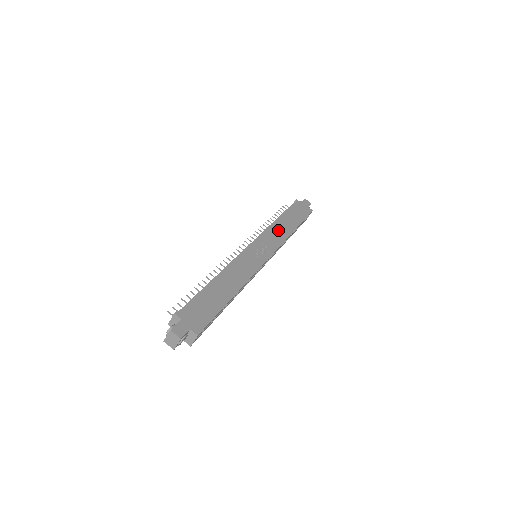
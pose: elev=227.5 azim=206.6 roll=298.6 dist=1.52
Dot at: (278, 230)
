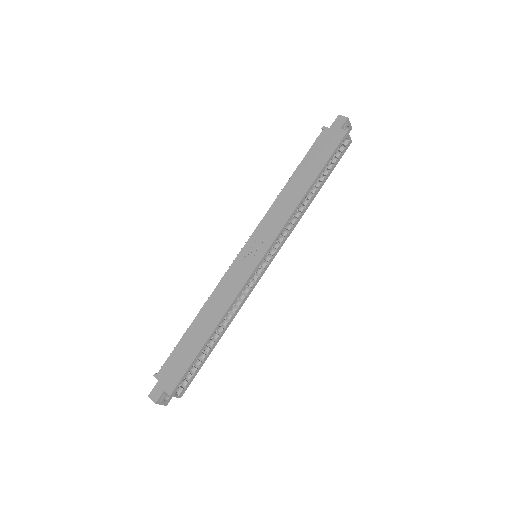
Dot at: (283, 203)
